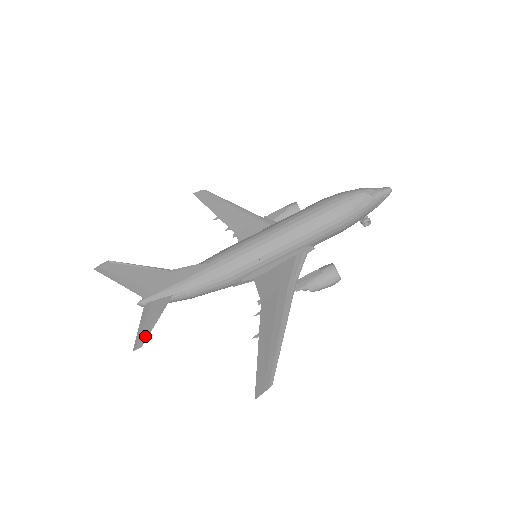
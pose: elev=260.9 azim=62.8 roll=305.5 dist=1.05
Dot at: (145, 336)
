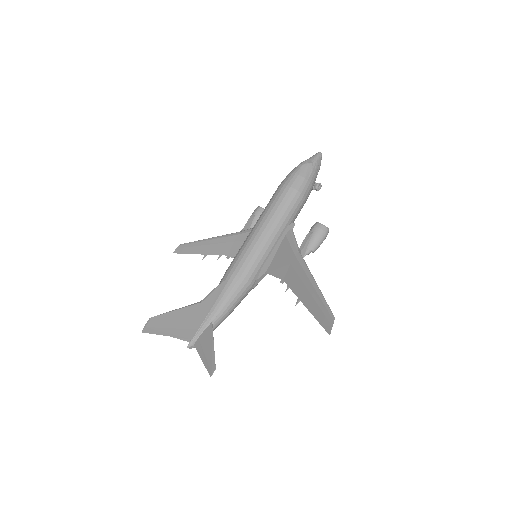
Dot at: (212, 361)
